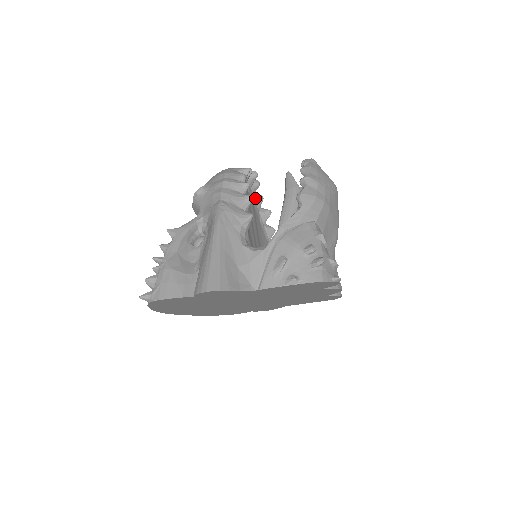
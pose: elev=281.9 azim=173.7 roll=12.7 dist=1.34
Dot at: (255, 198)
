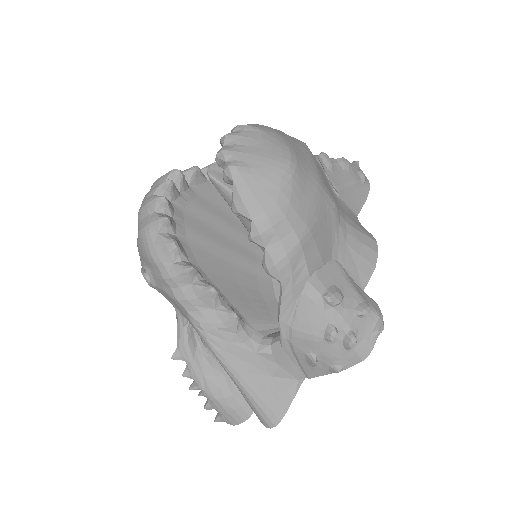
Dot at: (191, 183)
